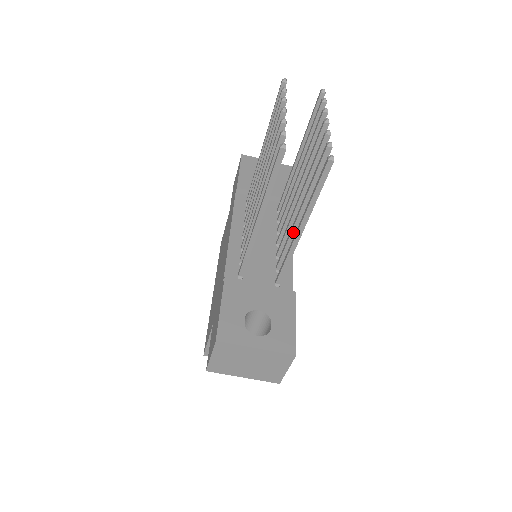
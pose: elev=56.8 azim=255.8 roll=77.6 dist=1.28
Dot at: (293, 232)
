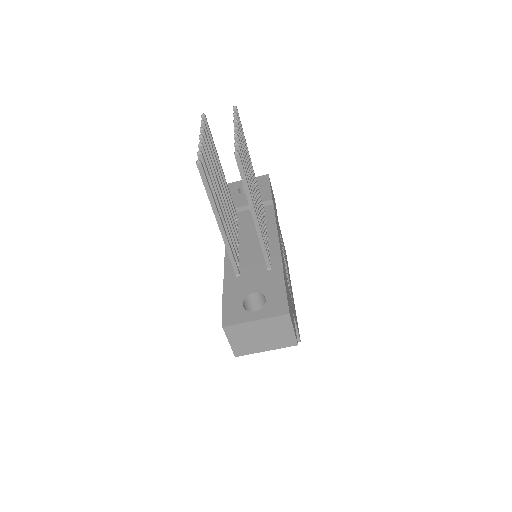
Dot at: occluded
